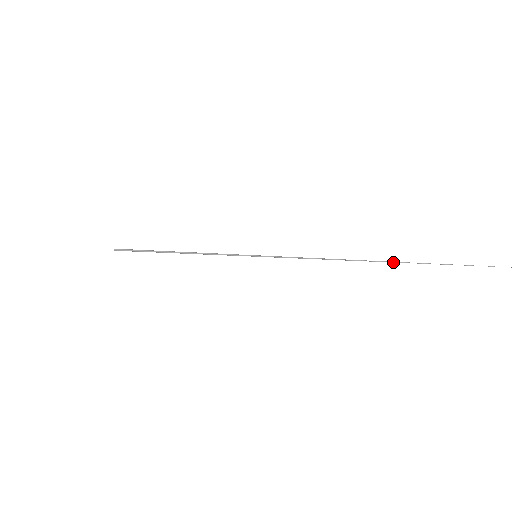
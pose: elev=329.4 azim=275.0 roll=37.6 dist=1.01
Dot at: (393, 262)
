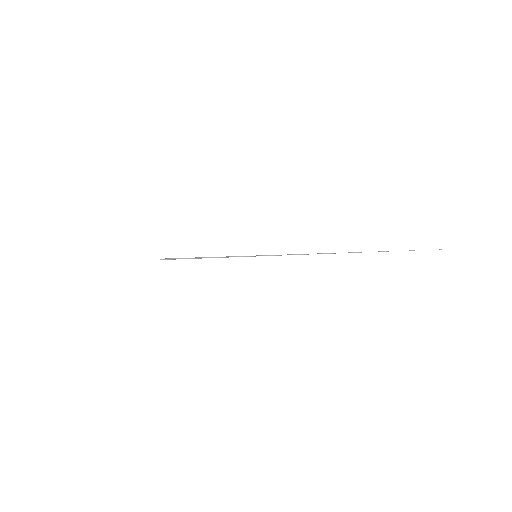
Dot at: occluded
